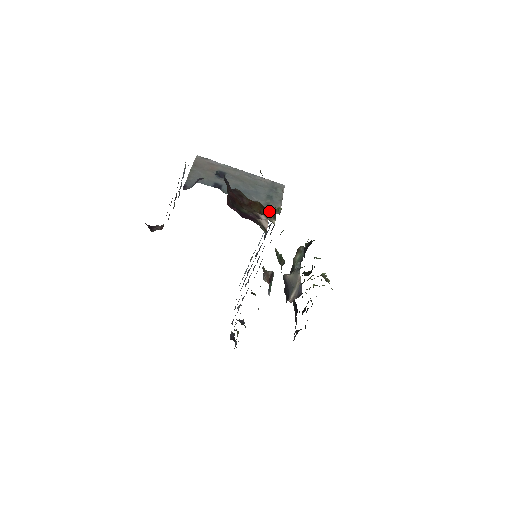
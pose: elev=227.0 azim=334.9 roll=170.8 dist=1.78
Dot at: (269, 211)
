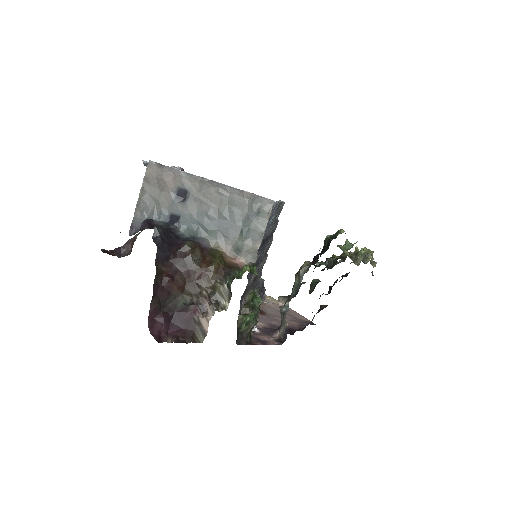
Dot at: (225, 284)
